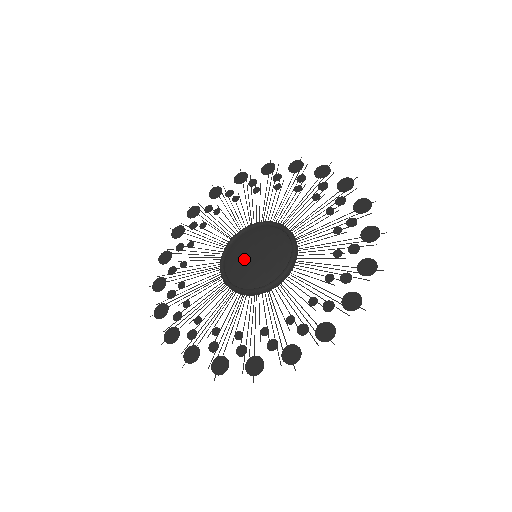
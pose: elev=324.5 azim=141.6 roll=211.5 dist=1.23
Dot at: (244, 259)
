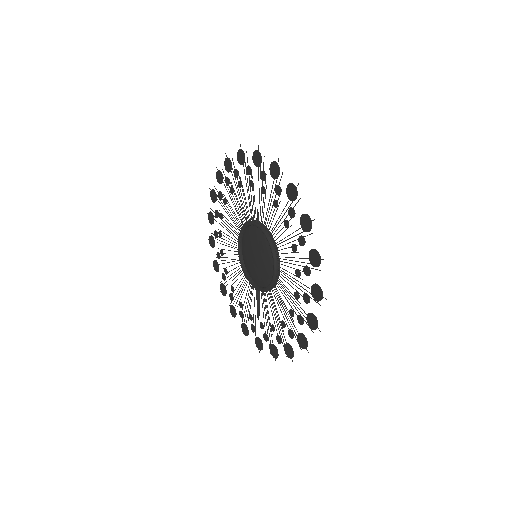
Dot at: (249, 253)
